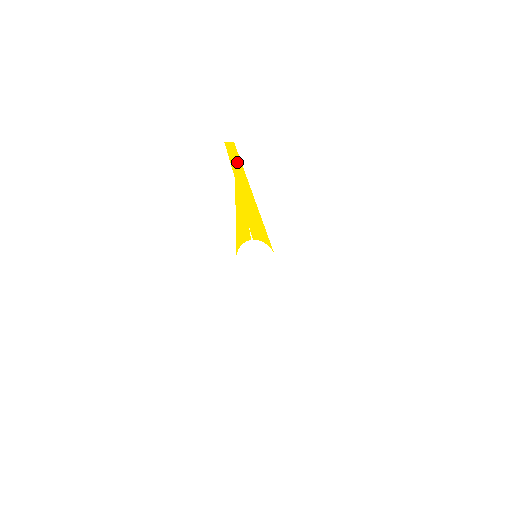
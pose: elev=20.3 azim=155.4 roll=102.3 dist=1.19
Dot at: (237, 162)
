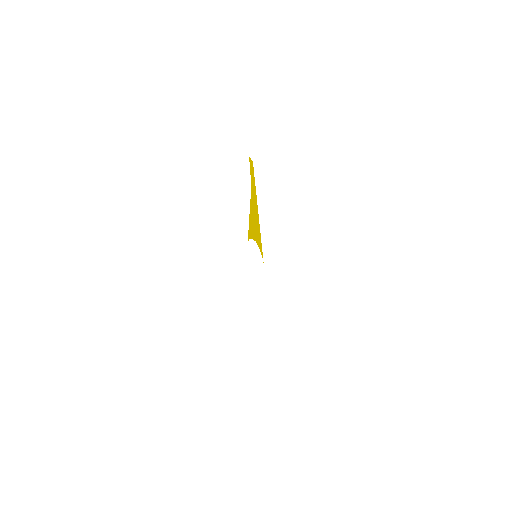
Dot at: (253, 177)
